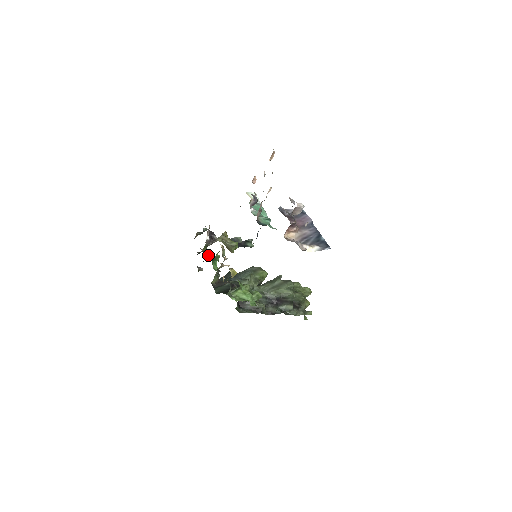
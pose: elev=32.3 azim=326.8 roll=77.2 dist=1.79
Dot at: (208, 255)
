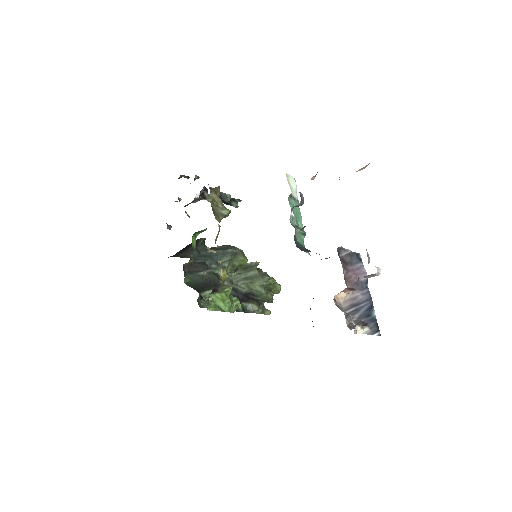
Dot at: occluded
